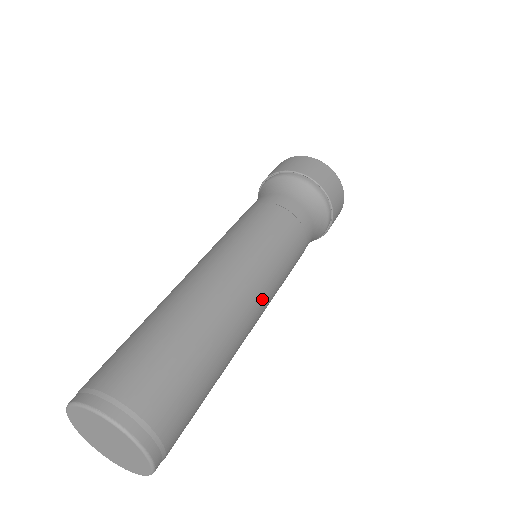
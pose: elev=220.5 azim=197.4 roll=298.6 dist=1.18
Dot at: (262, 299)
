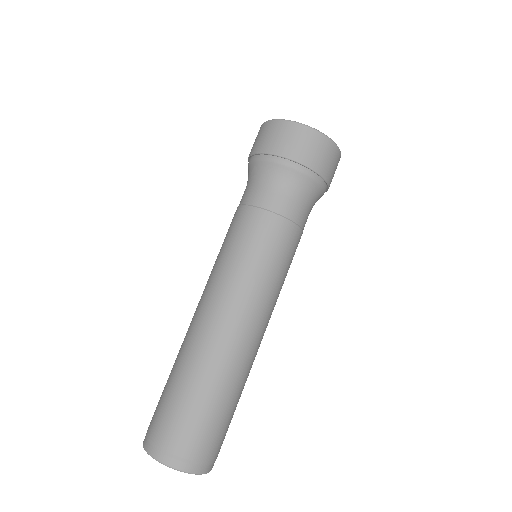
Dot at: (267, 320)
